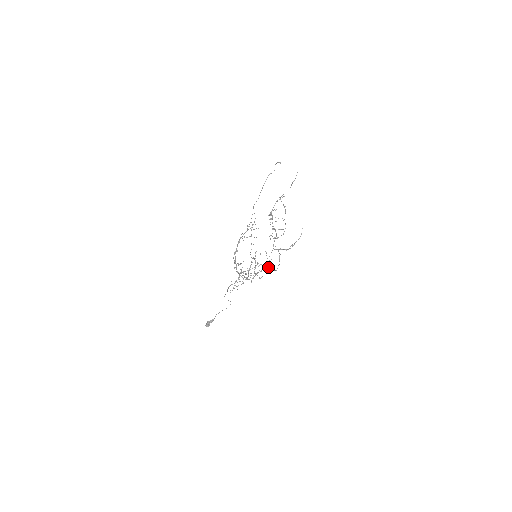
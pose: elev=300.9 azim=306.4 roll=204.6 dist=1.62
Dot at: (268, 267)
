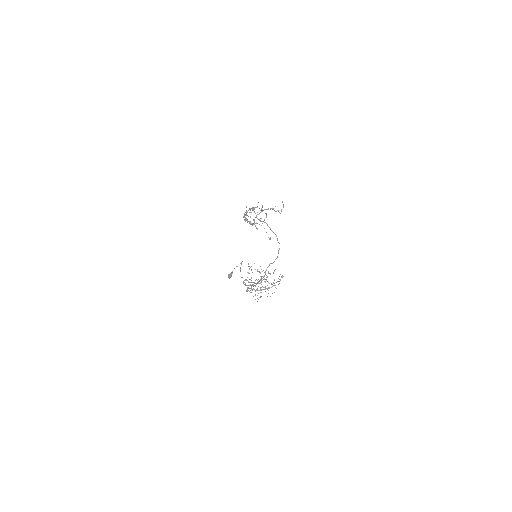
Dot at: occluded
